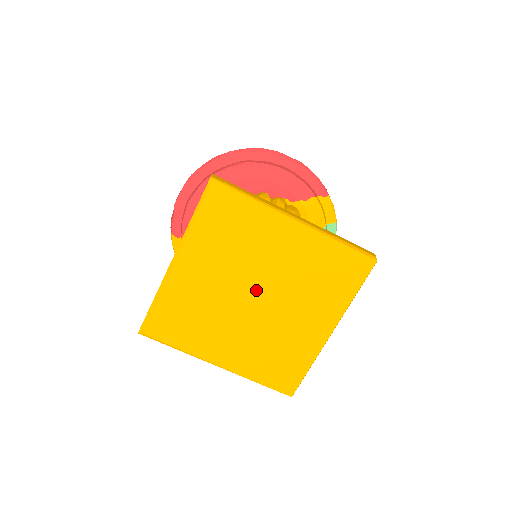
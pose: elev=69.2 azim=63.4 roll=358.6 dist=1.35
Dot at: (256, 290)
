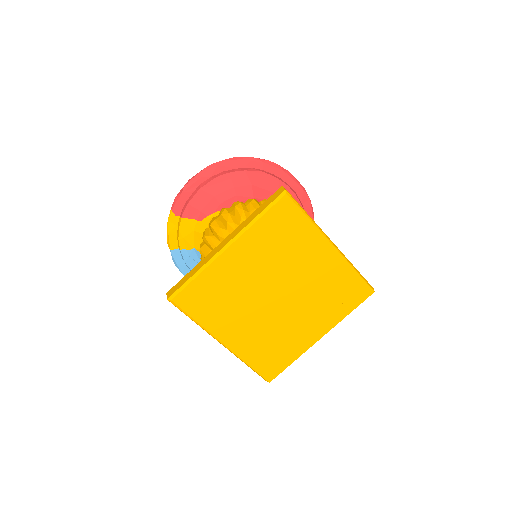
Dot at: (280, 289)
